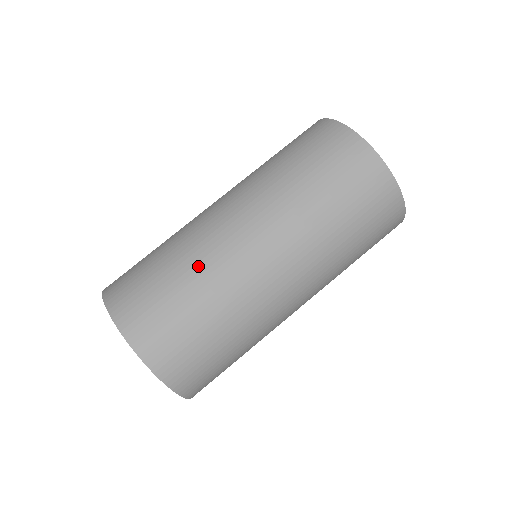
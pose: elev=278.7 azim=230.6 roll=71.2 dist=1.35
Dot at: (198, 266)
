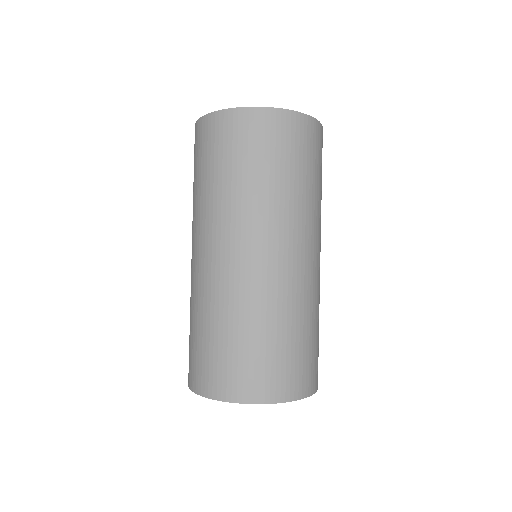
Dot at: (212, 307)
